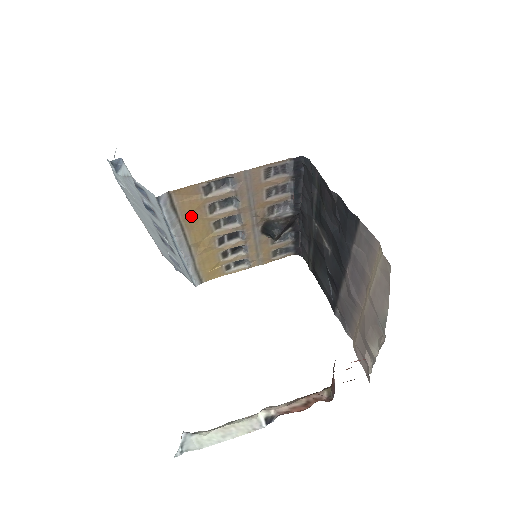
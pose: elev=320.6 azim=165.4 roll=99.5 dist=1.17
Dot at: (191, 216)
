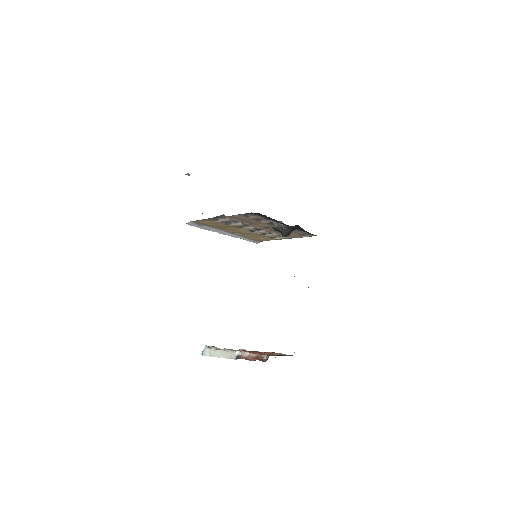
Dot at: (217, 226)
